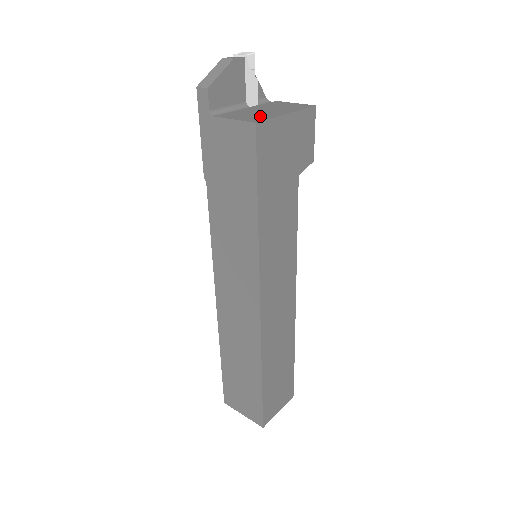
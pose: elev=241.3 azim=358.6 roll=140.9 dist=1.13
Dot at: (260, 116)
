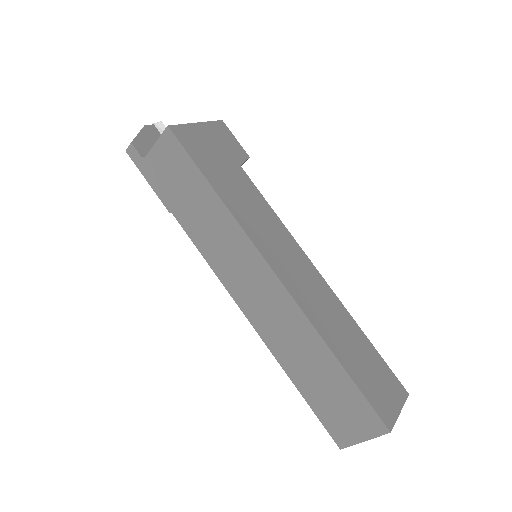
Dot at: occluded
